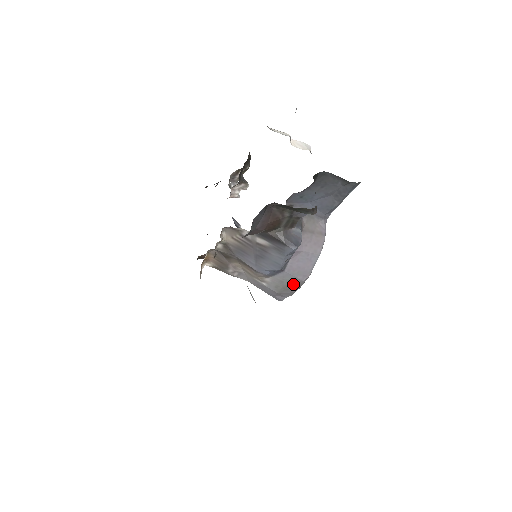
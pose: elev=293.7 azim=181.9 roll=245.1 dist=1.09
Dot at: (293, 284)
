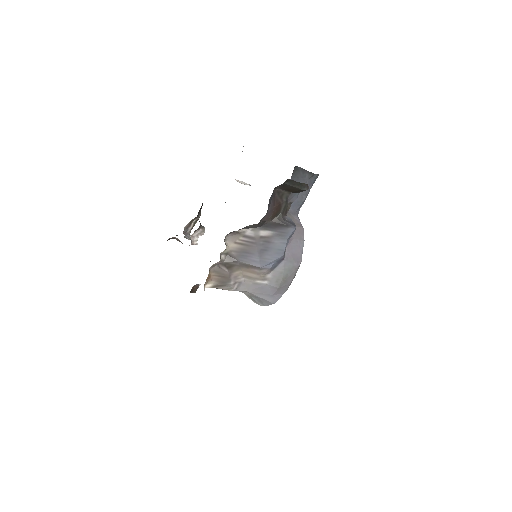
Dot at: (290, 273)
